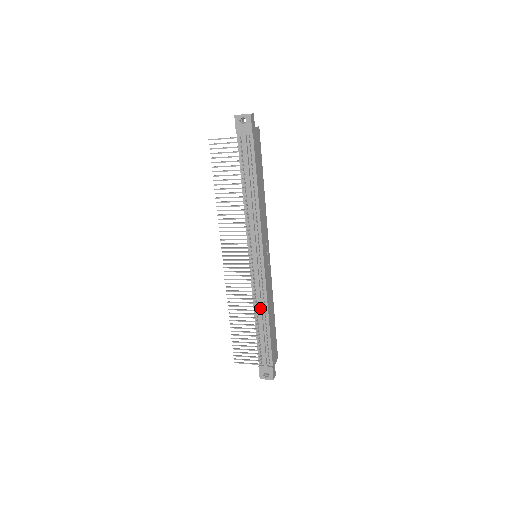
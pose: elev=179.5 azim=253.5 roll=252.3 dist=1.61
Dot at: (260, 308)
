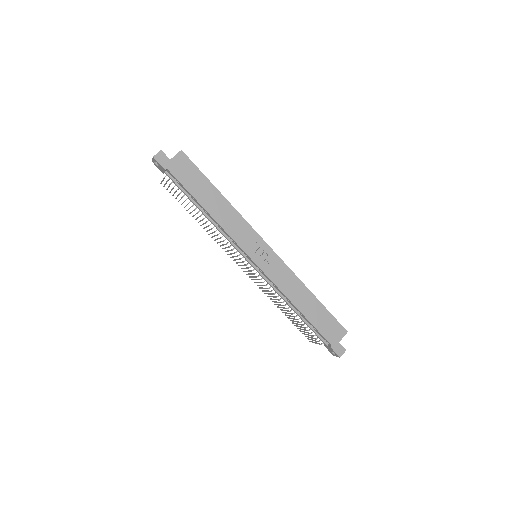
Dot at: (284, 300)
